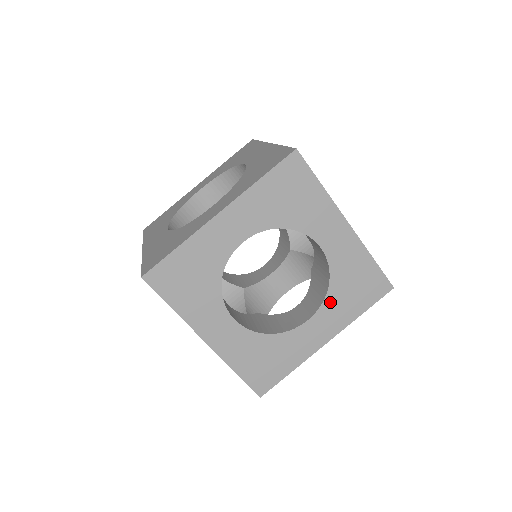
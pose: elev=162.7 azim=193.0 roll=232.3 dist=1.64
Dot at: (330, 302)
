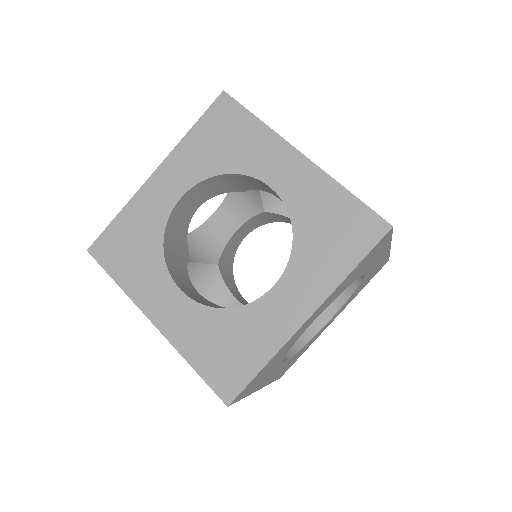
Dot at: (300, 257)
